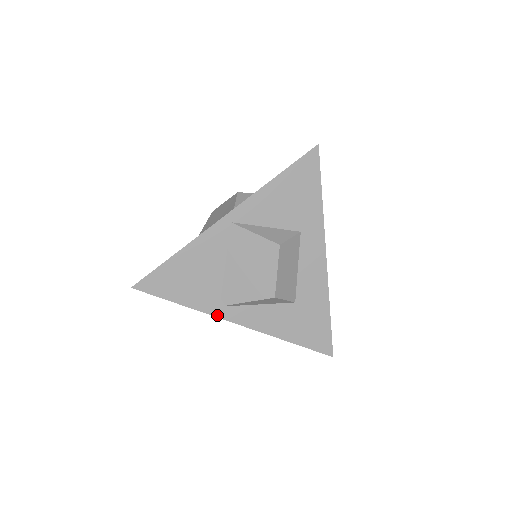
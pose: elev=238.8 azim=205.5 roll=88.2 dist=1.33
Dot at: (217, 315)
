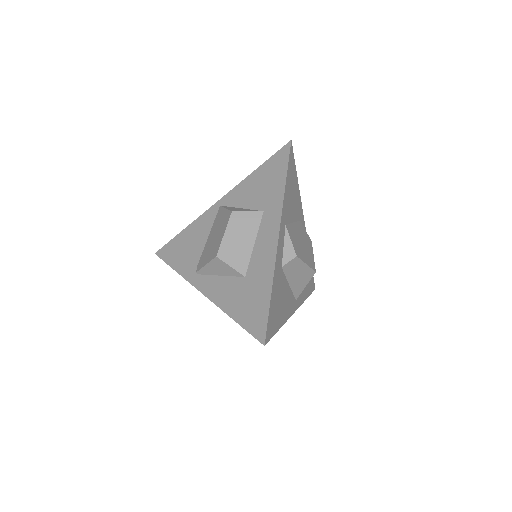
Dot at: (191, 281)
